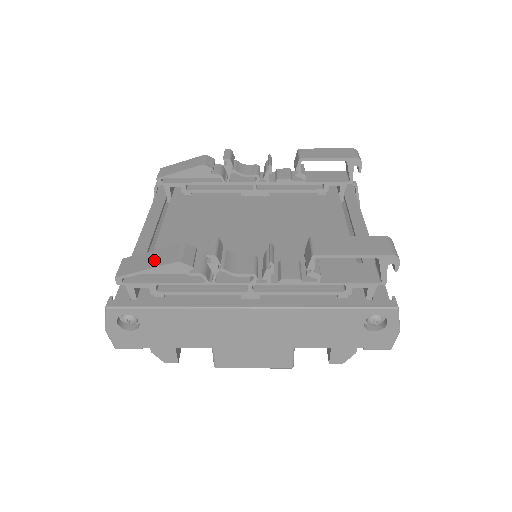
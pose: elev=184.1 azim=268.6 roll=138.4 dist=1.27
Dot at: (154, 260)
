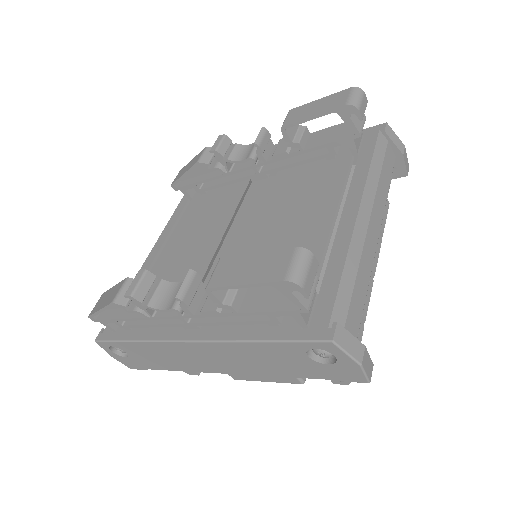
Dot at: (107, 299)
